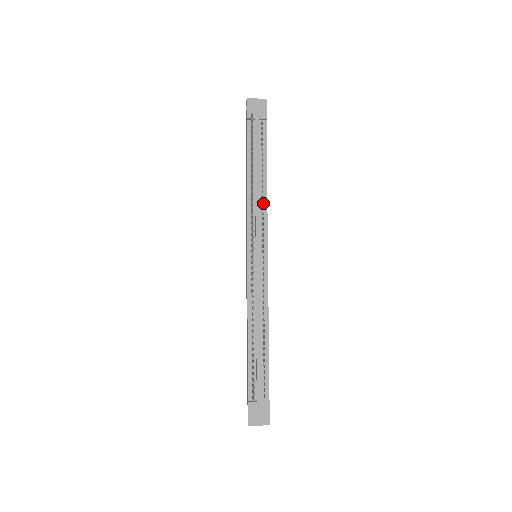
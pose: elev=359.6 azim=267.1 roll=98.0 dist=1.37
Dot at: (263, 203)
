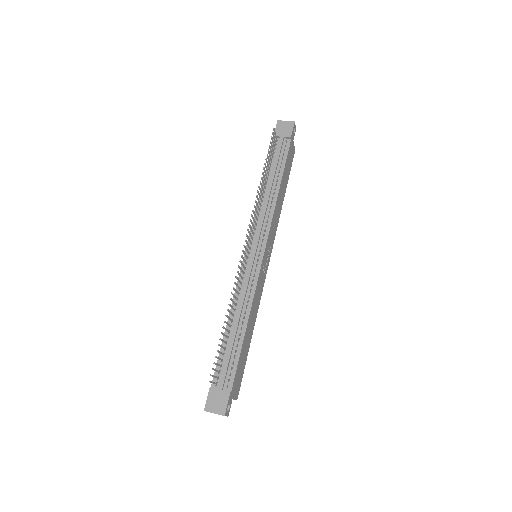
Dot at: (271, 208)
